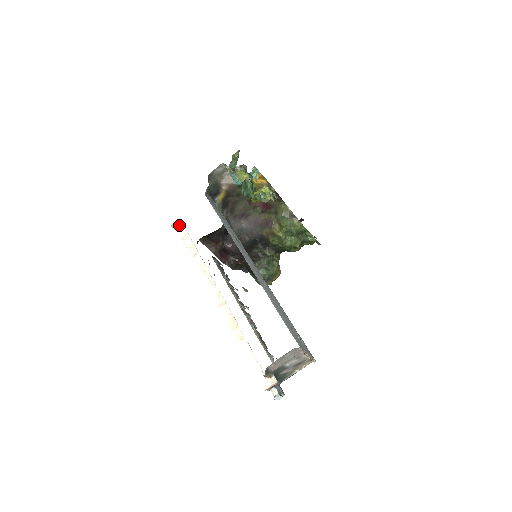
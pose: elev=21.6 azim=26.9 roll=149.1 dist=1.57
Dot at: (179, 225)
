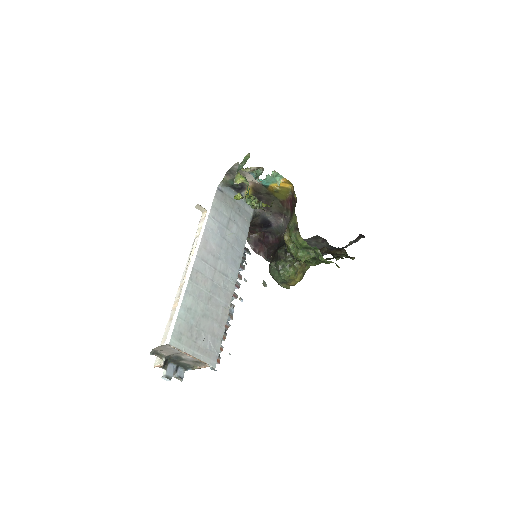
Dot at: (202, 208)
